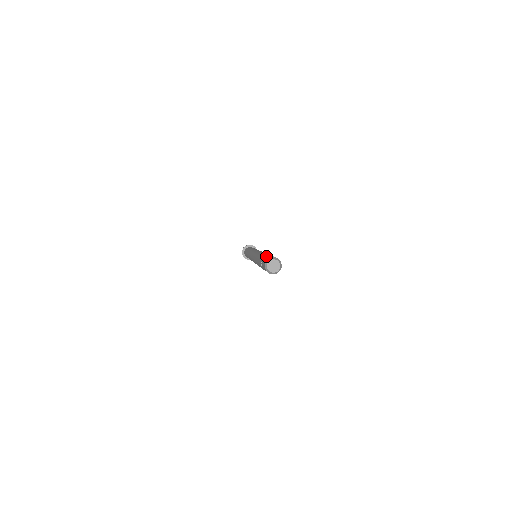
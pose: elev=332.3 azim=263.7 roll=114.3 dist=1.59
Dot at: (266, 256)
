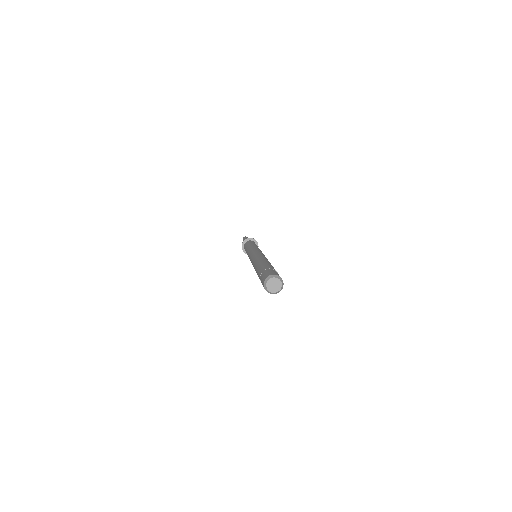
Dot at: (263, 271)
